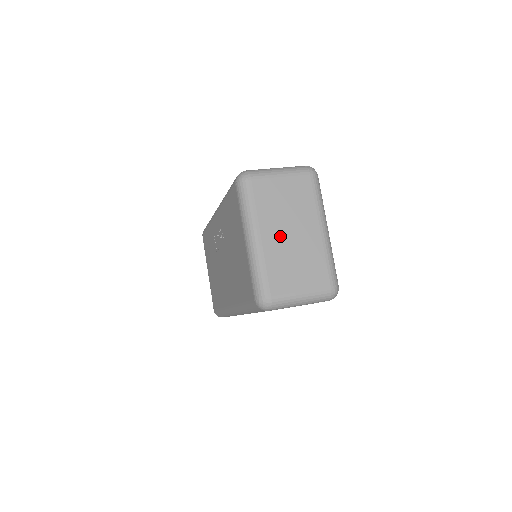
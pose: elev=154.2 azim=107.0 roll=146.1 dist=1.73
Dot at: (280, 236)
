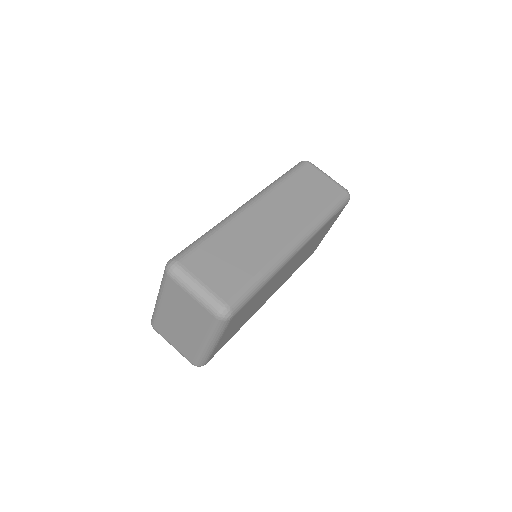
Dot at: (173, 317)
